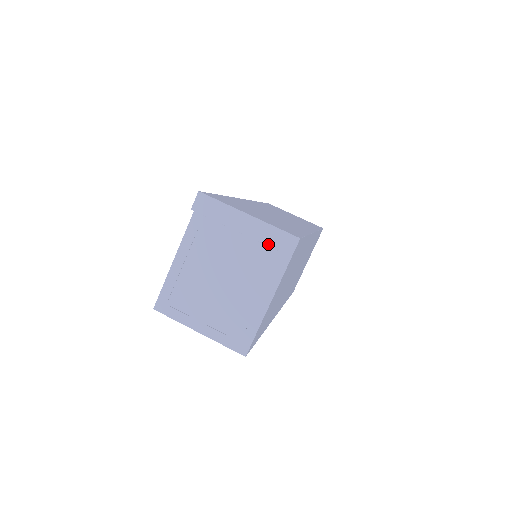
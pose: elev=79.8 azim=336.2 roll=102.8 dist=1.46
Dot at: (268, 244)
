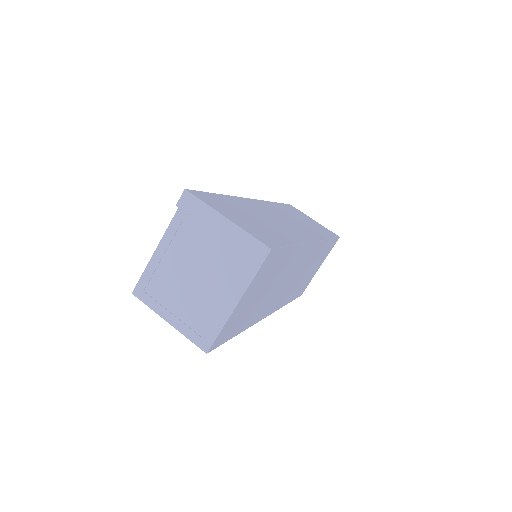
Dot at: (241, 250)
